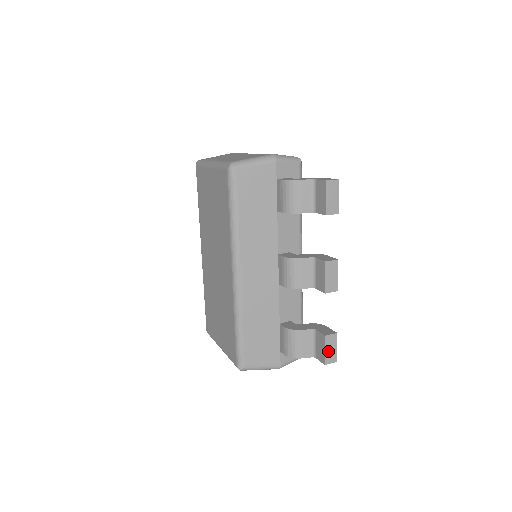
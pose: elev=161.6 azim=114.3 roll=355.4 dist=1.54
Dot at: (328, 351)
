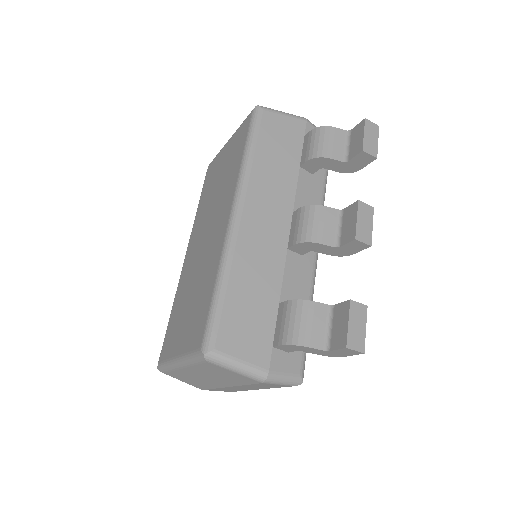
Dot at: (353, 327)
